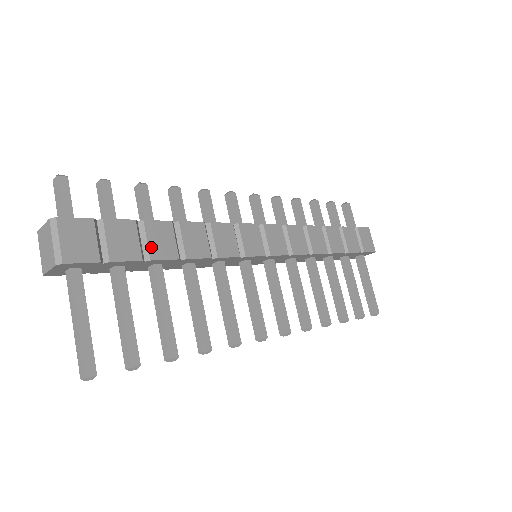
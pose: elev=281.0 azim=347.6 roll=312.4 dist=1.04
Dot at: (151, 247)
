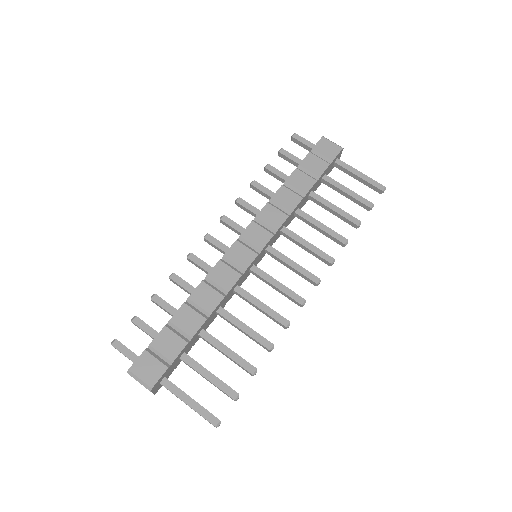
Dot at: (186, 331)
